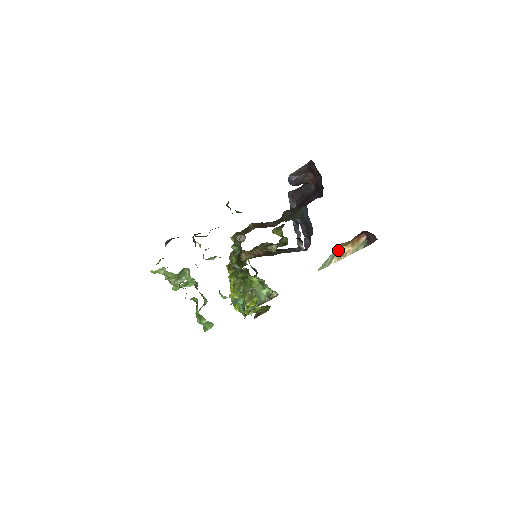
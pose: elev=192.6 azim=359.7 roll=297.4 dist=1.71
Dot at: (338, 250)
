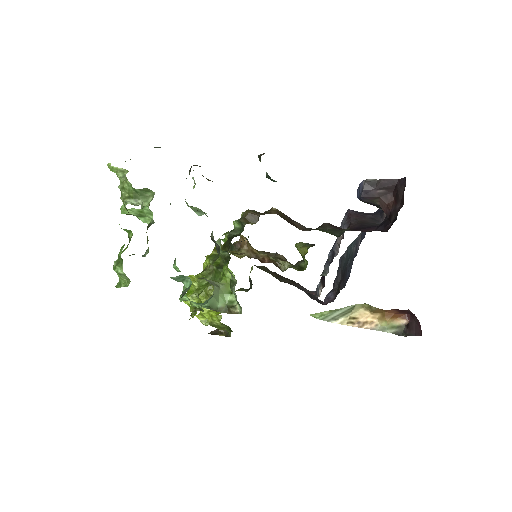
Dot at: (357, 310)
